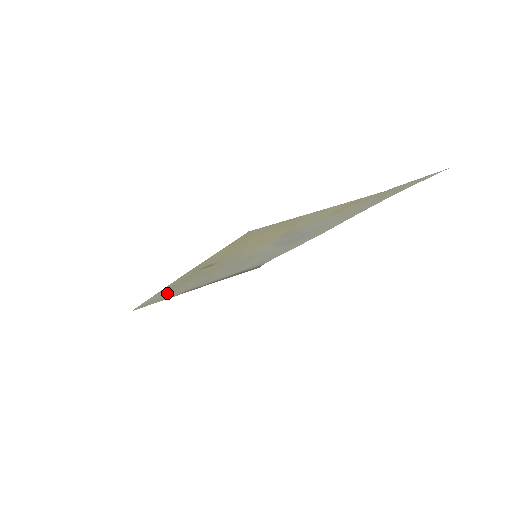
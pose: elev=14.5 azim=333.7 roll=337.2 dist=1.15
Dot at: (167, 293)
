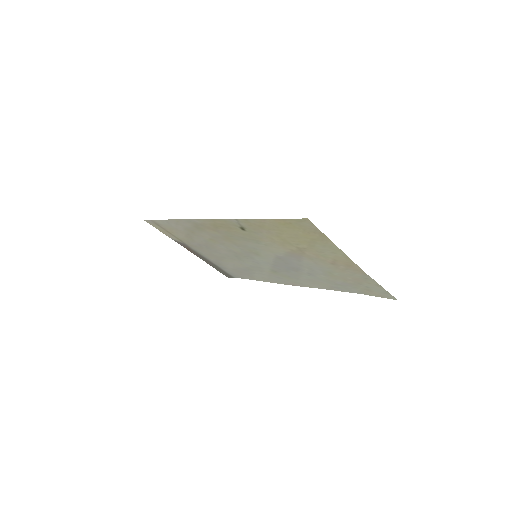
Dot at: (183, 228)
